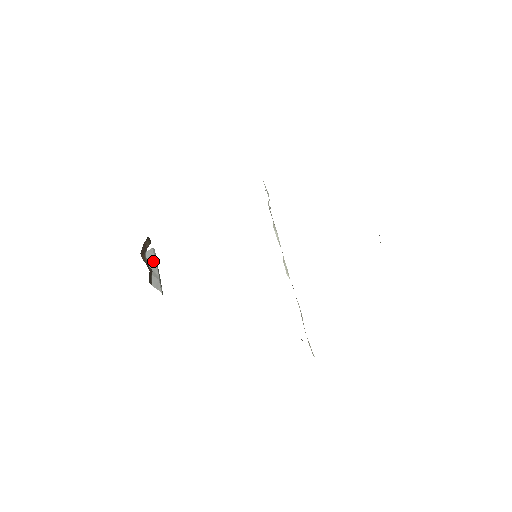
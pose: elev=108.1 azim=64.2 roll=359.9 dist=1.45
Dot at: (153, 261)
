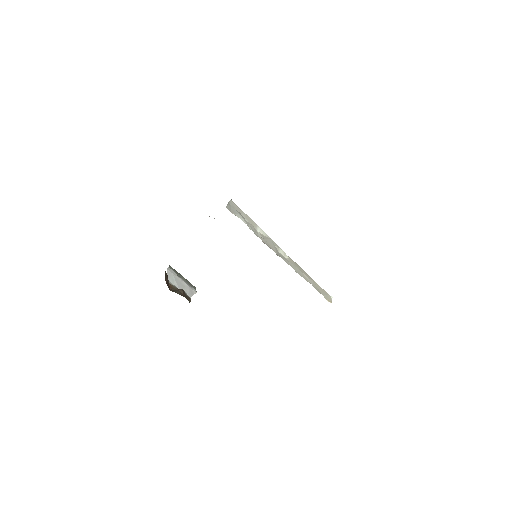
Dot at: (176, 279)
